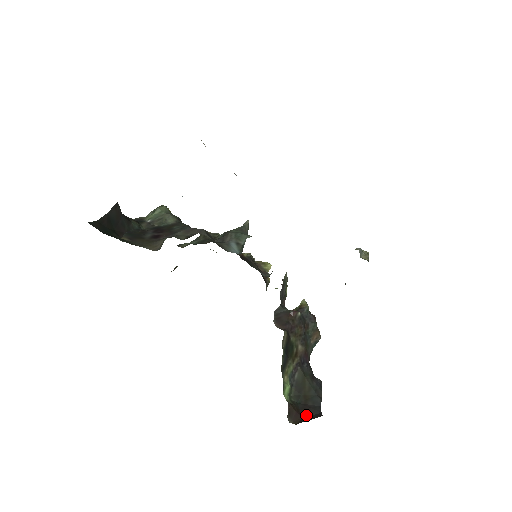
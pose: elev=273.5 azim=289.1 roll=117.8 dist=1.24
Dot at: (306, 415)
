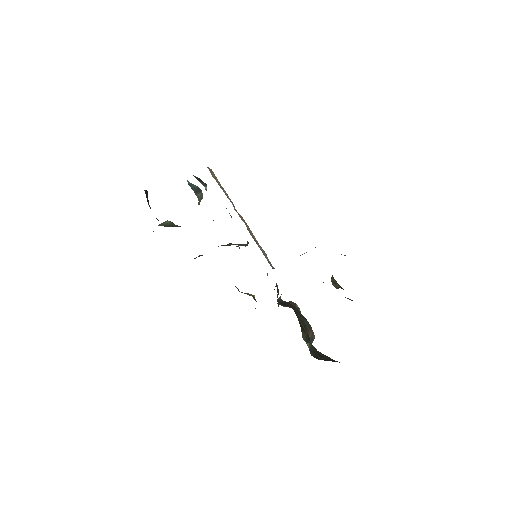
Dot at: occluded
